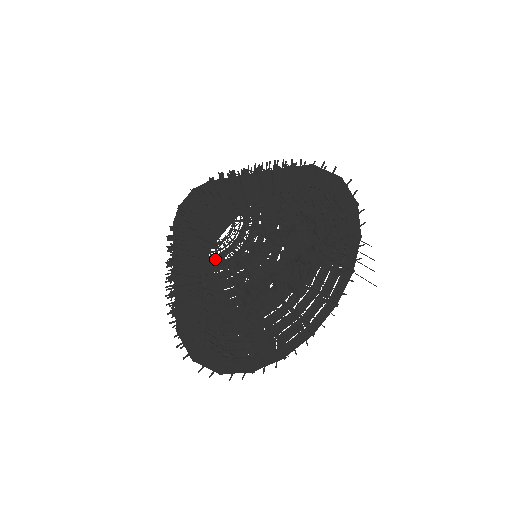
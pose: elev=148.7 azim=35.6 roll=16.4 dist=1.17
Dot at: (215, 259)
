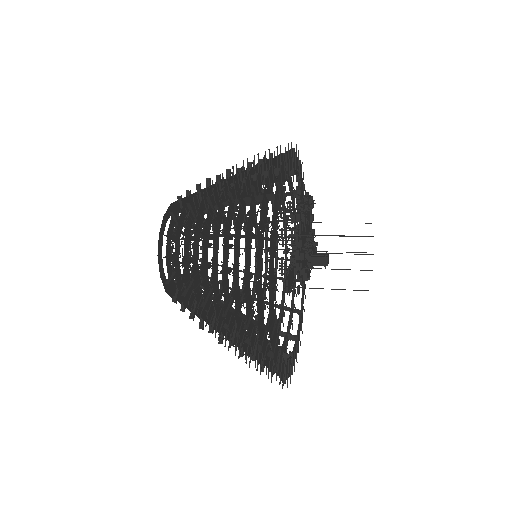
Dot at: occluded
